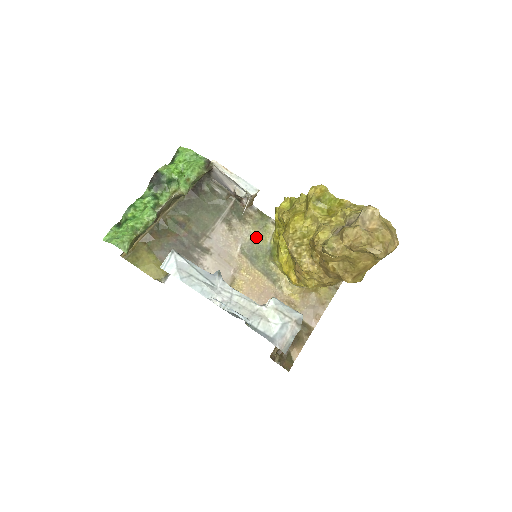
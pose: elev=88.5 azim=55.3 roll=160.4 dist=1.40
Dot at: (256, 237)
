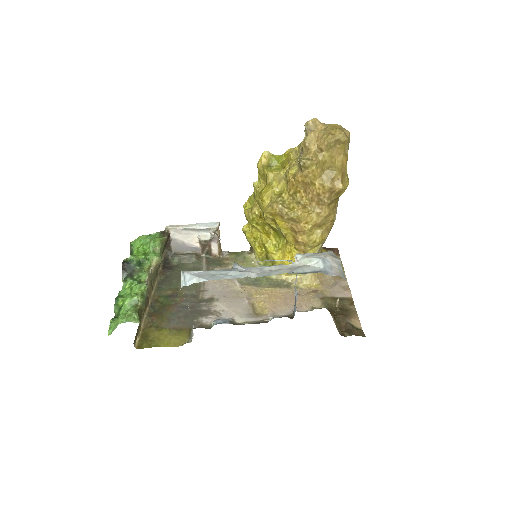
Dot at: occluded
